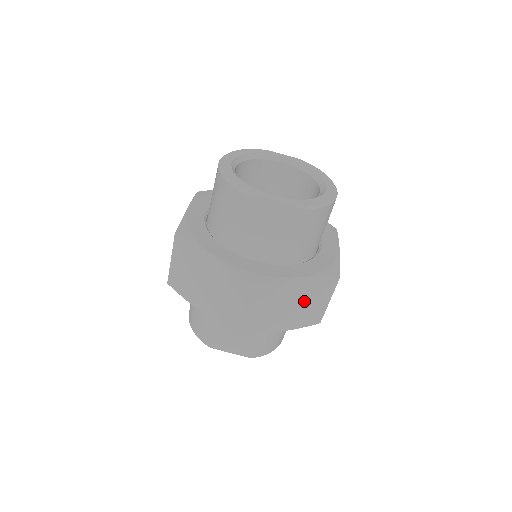
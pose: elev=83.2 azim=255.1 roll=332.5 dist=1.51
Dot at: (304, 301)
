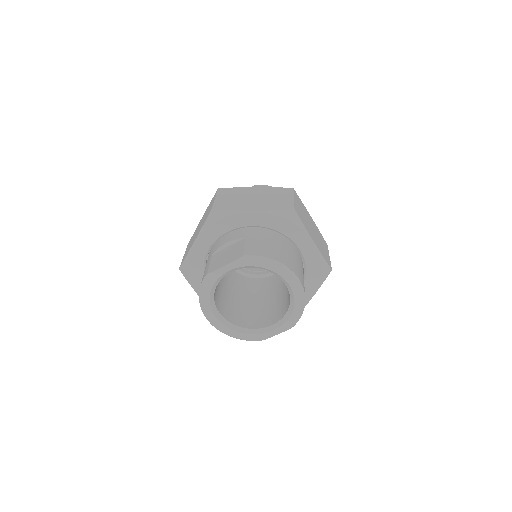
Dot at: occluded
